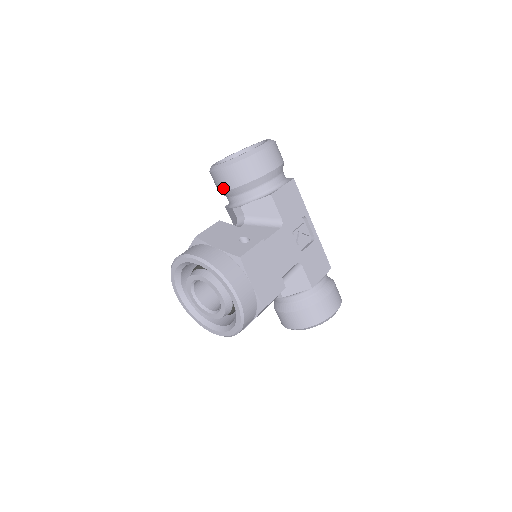
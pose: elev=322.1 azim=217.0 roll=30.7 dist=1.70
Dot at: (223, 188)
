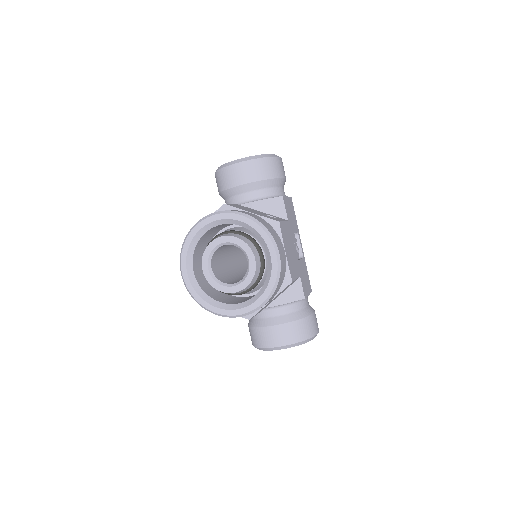
Dot at: (235, 183)
